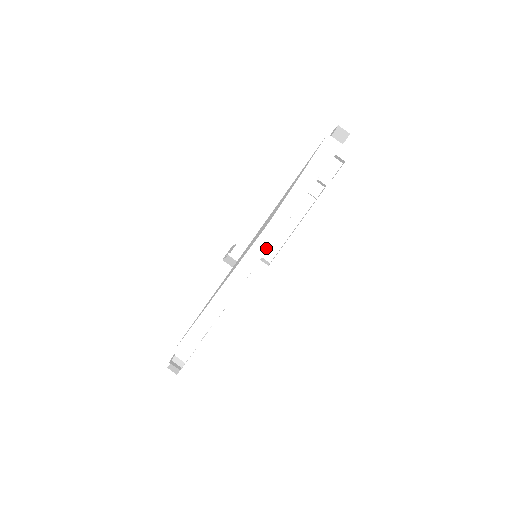
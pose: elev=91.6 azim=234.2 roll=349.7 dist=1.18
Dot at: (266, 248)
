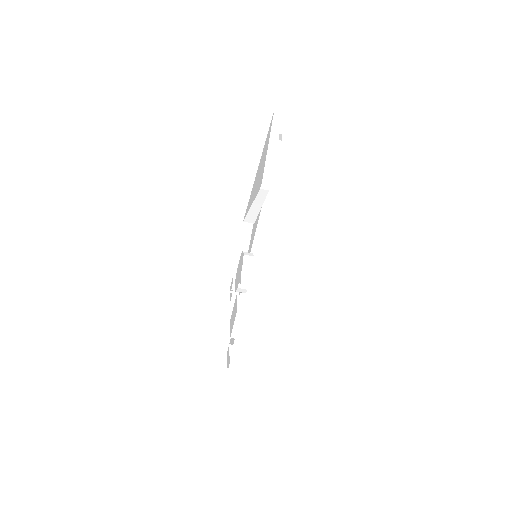
Dot at: (267, 193)
